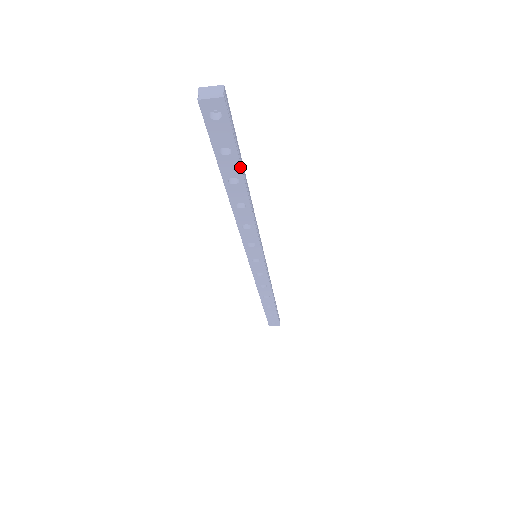
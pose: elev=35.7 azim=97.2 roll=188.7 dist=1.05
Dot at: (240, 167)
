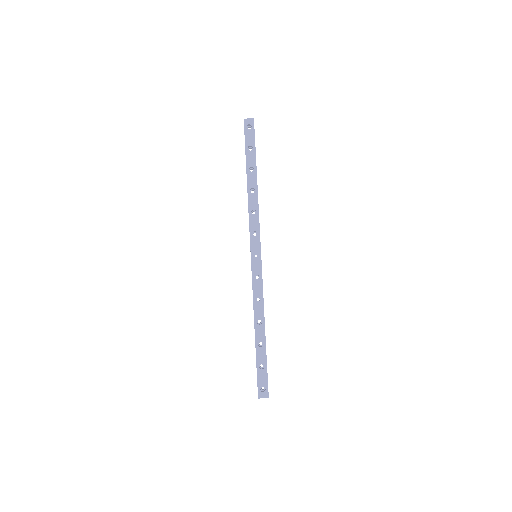
Dot at: occluded
